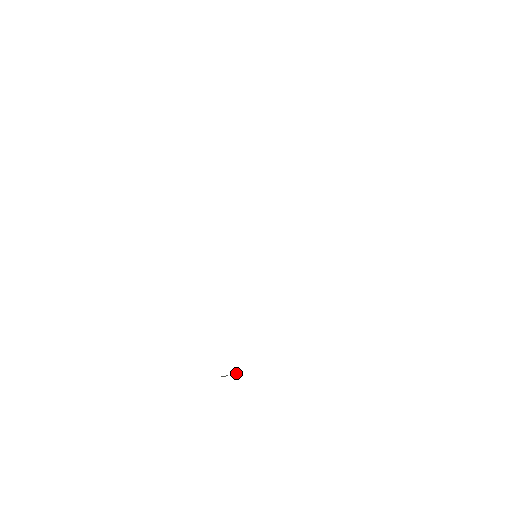
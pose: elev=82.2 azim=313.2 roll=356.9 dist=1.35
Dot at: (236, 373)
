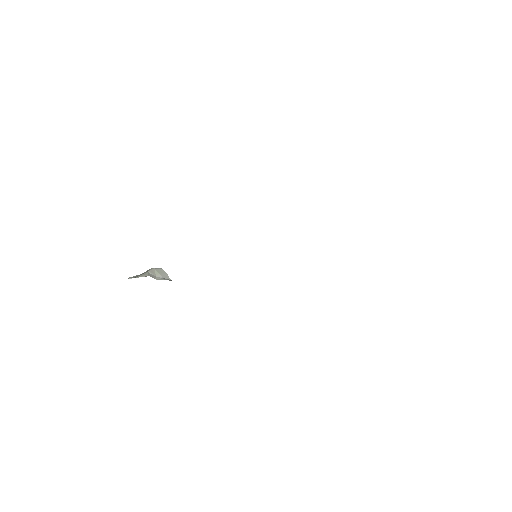
Dot at: (167, 274)
